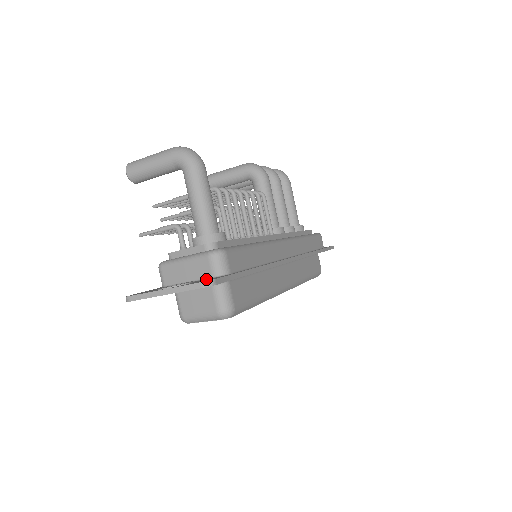
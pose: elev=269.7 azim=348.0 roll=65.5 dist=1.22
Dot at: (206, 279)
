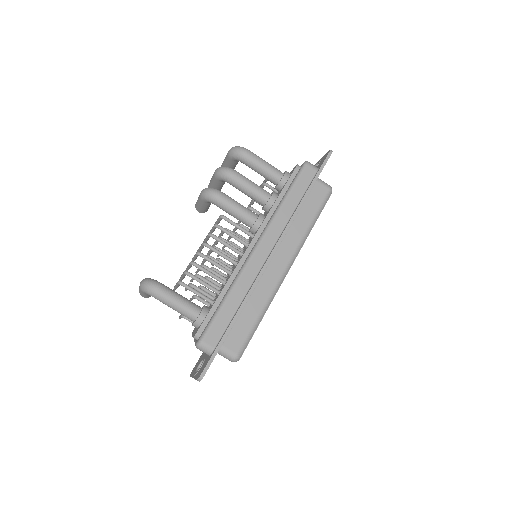
Dot at: (207, 358)
